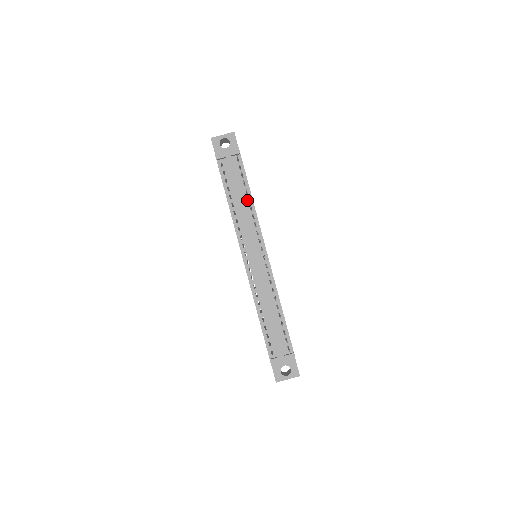
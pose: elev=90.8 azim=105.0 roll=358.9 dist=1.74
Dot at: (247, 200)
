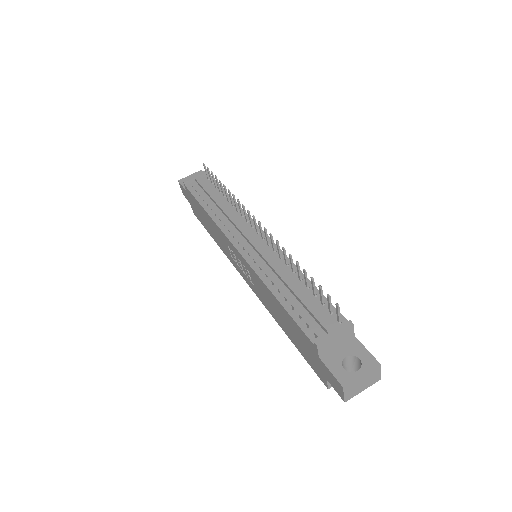
Dot at: (226, 201)
